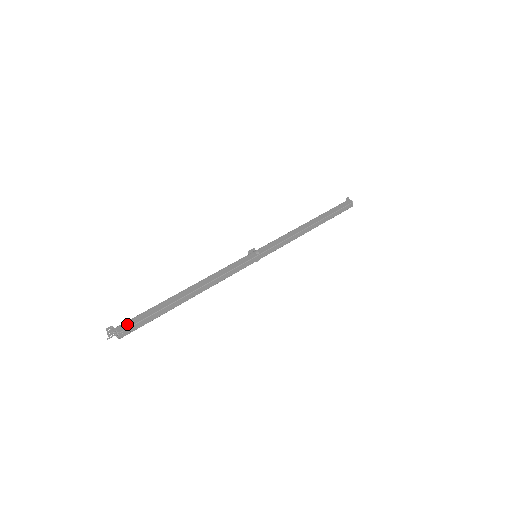
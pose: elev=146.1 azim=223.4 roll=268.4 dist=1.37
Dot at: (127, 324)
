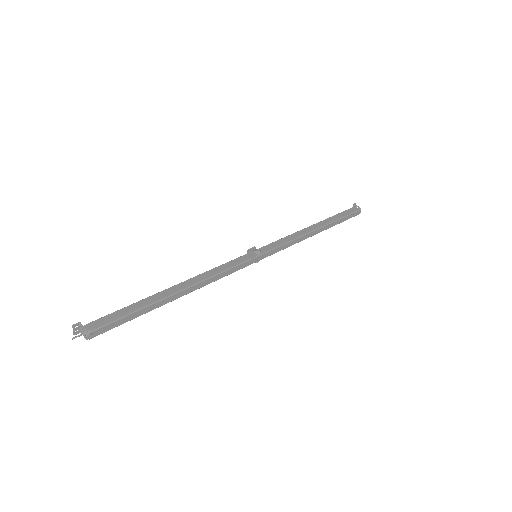
Dot at: (100, 322)
